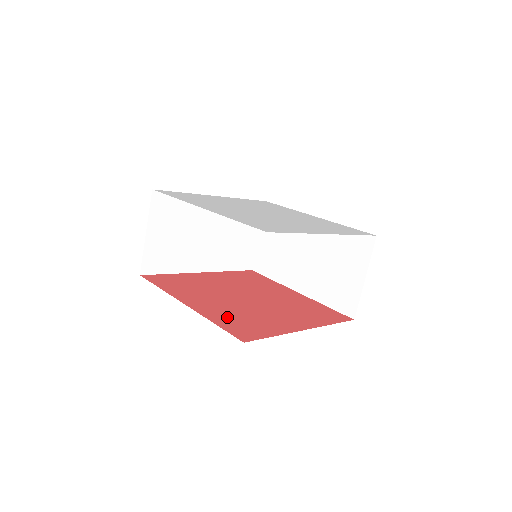
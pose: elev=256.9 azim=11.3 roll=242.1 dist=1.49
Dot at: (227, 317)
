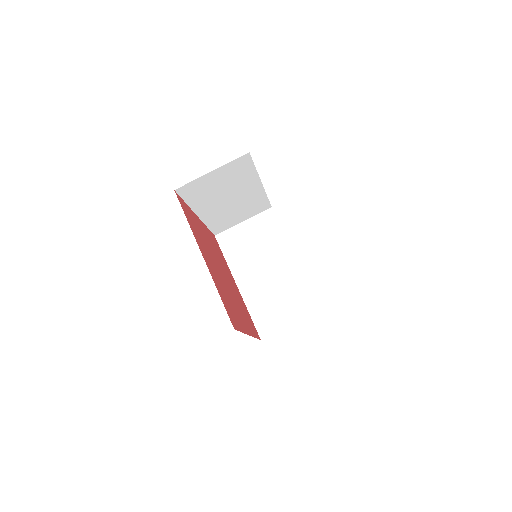
Dot at: (222, 291)
